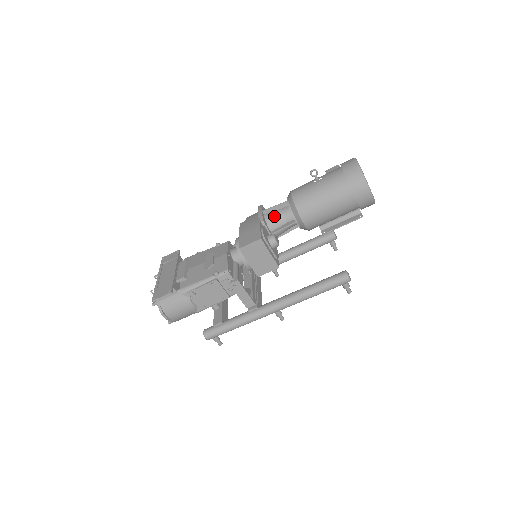
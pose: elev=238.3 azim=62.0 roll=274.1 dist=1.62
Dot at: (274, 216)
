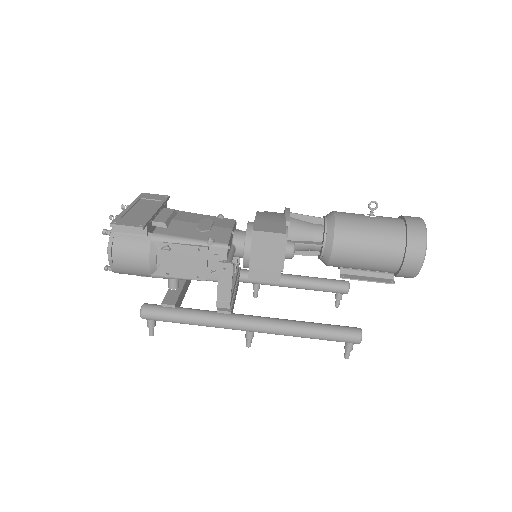
Dot at: (301, 225)
